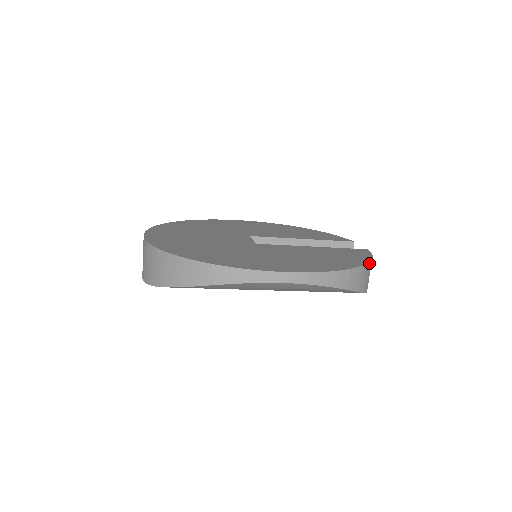
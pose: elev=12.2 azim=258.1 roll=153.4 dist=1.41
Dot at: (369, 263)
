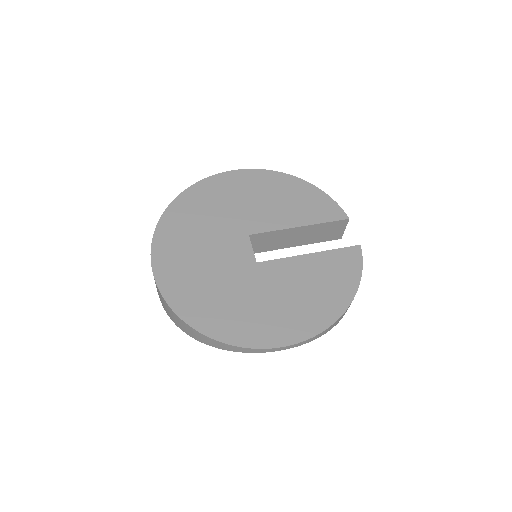
Dot at: occluded
